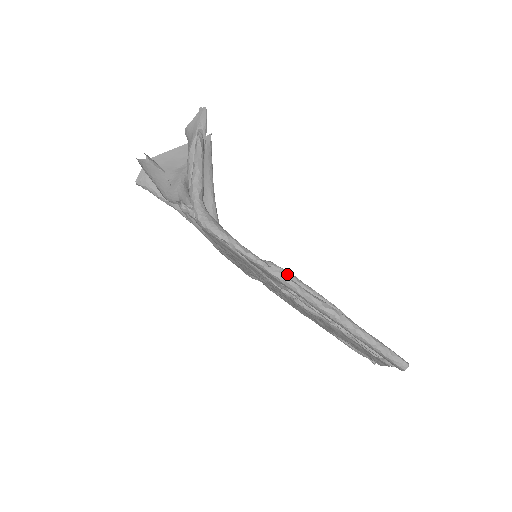
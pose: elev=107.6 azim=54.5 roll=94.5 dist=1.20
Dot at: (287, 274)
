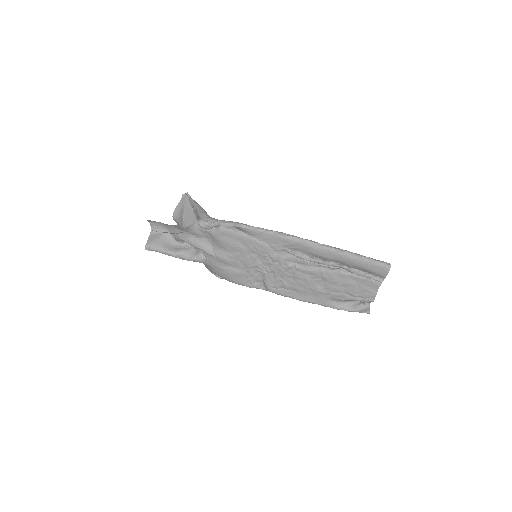
Dot at: occluded
